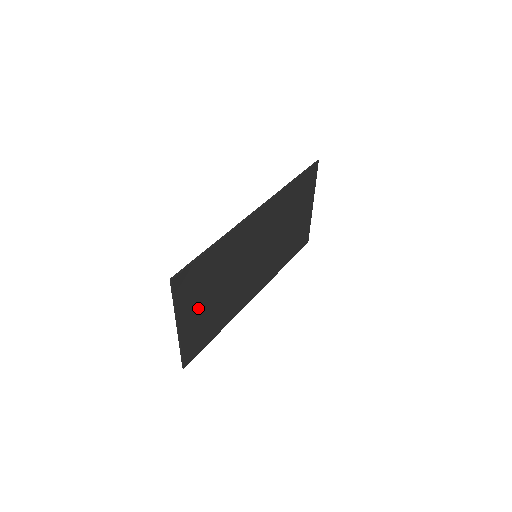
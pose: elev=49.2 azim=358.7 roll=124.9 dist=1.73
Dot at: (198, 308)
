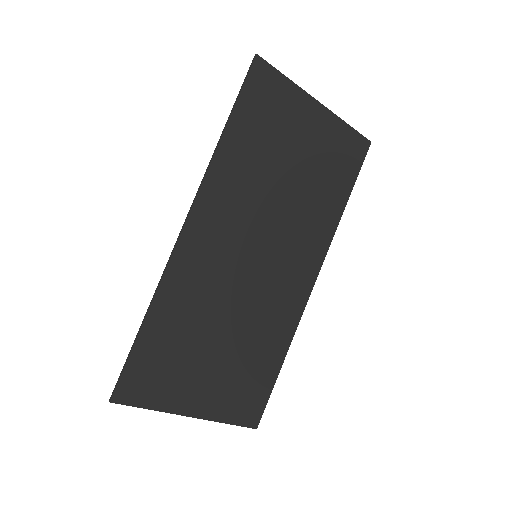
Dot at: (203, 379)
